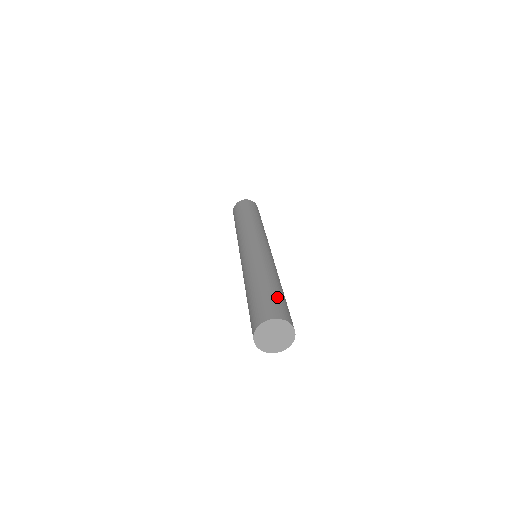
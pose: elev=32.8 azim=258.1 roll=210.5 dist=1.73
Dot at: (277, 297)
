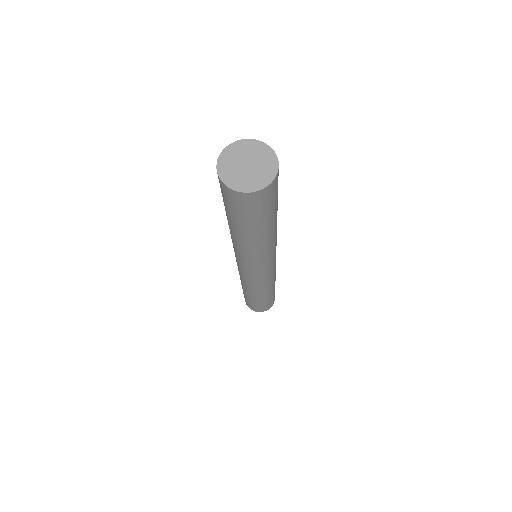
Dot at: occluded
